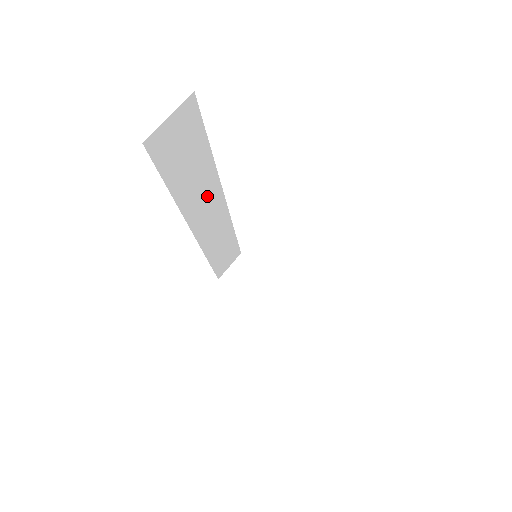
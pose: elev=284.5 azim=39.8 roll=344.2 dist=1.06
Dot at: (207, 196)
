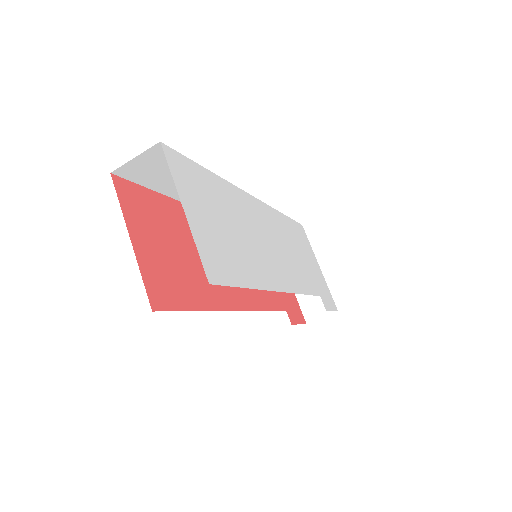
Dot at: occluded
